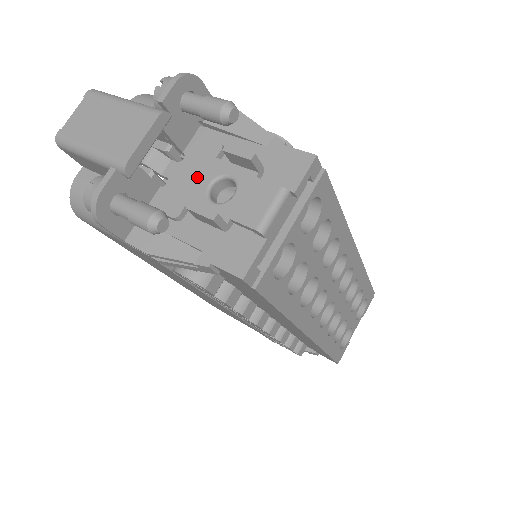
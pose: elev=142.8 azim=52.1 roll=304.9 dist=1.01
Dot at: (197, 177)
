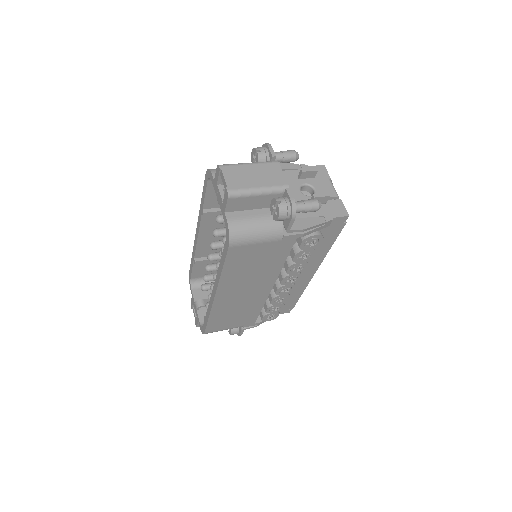
Dot at: (291, 190)
